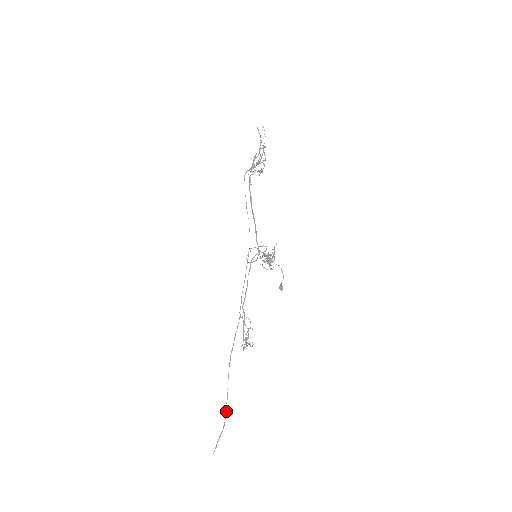
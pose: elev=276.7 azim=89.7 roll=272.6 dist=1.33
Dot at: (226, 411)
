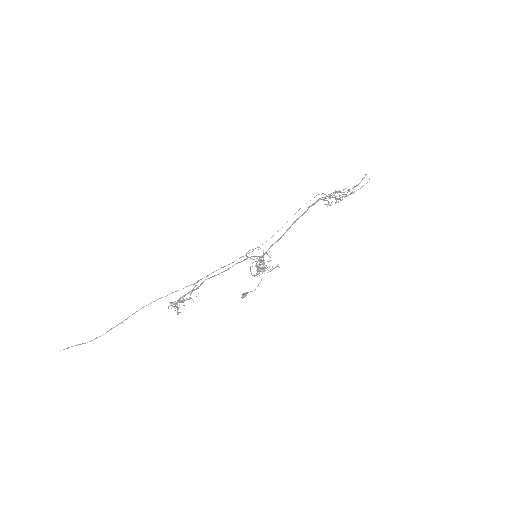
Dot at: (105, 333)
